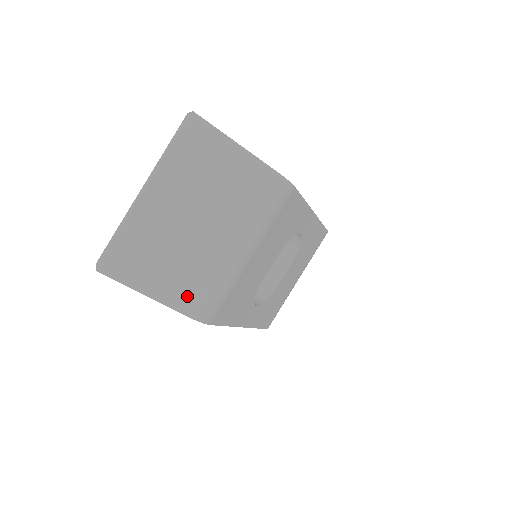
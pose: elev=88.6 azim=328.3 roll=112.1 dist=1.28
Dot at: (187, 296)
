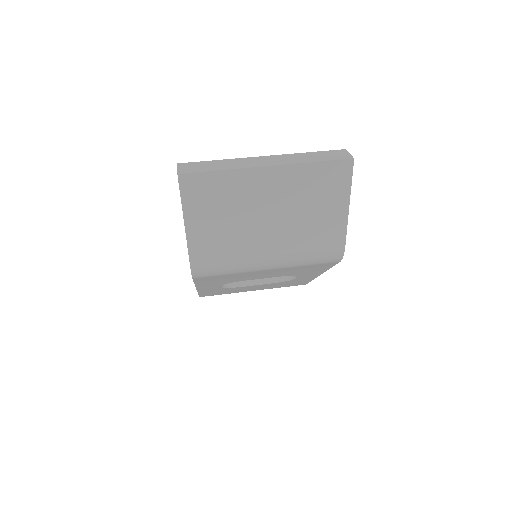
Dot at: (206, 250)
